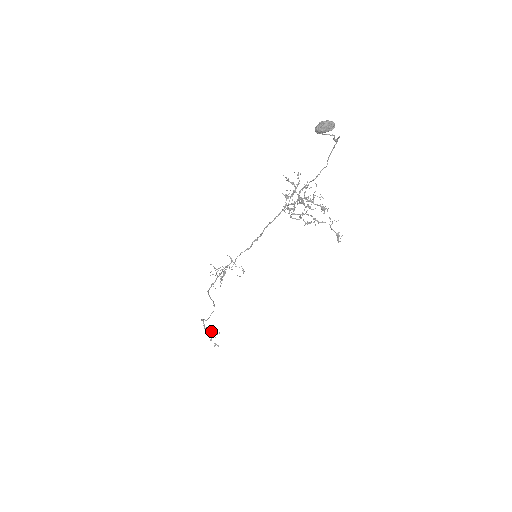
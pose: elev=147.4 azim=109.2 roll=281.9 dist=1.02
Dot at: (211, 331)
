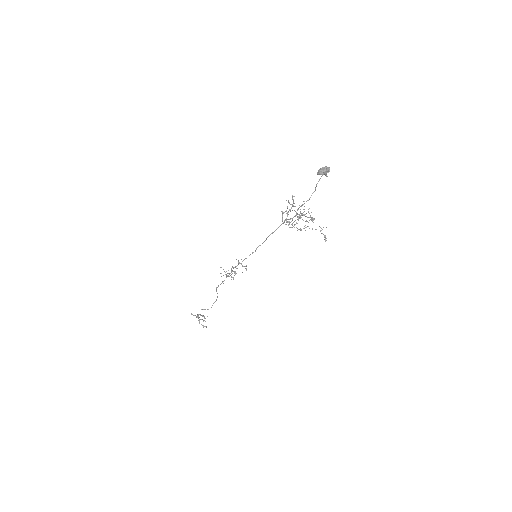
Dot at: (198, 316)
